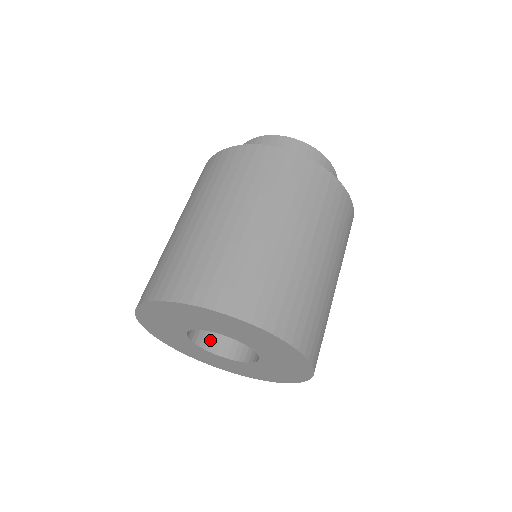
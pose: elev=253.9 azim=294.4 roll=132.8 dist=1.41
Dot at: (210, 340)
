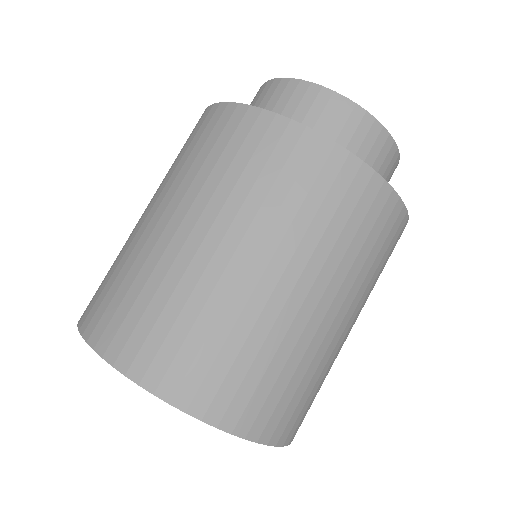
Dot at: occluded
